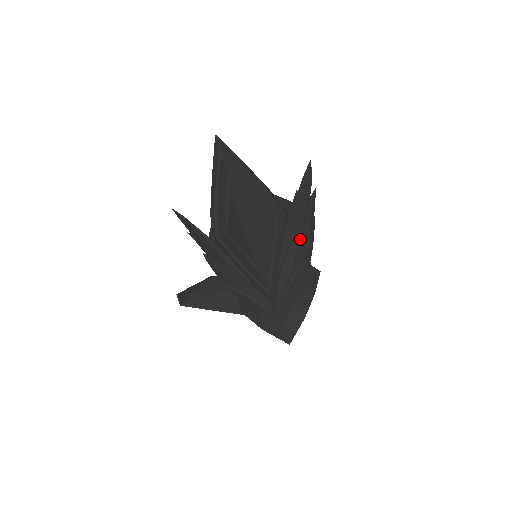
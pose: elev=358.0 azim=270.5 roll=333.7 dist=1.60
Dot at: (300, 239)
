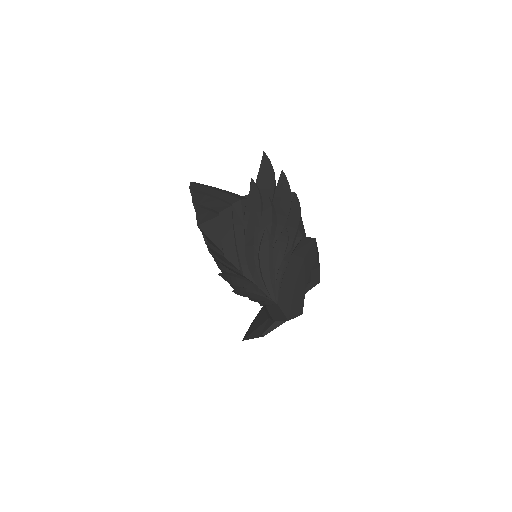
Dot at: (261, 214)
